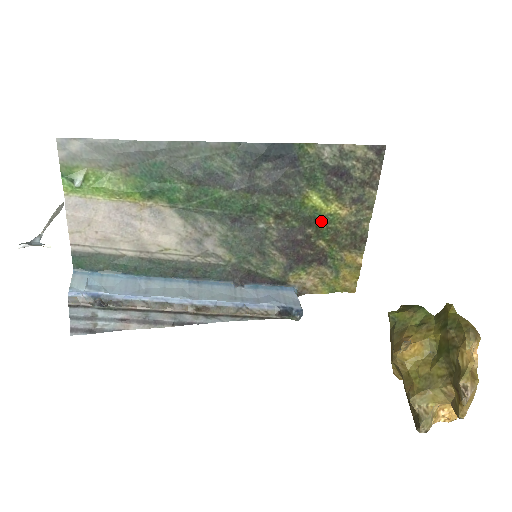
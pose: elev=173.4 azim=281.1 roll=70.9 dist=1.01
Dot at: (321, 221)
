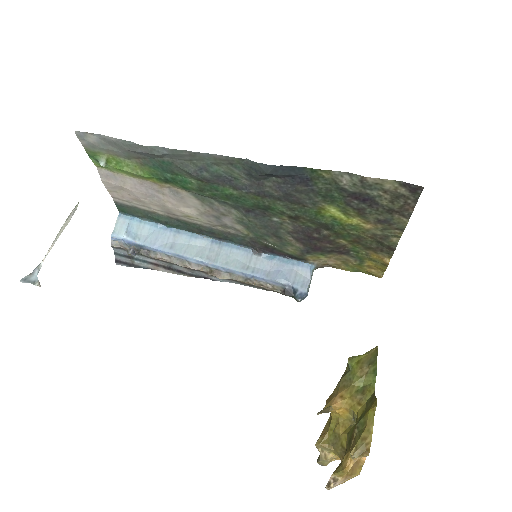
Dot at: (341, 228)
